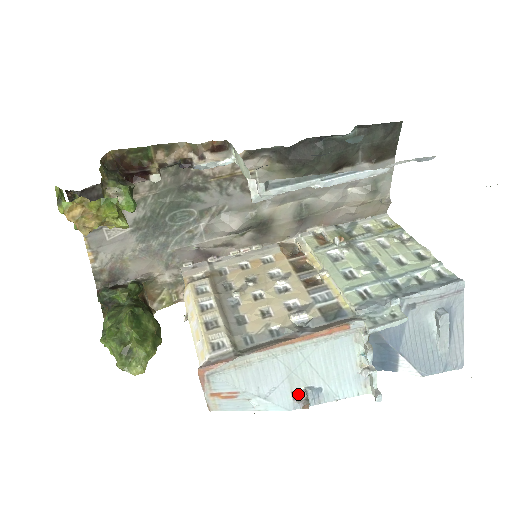
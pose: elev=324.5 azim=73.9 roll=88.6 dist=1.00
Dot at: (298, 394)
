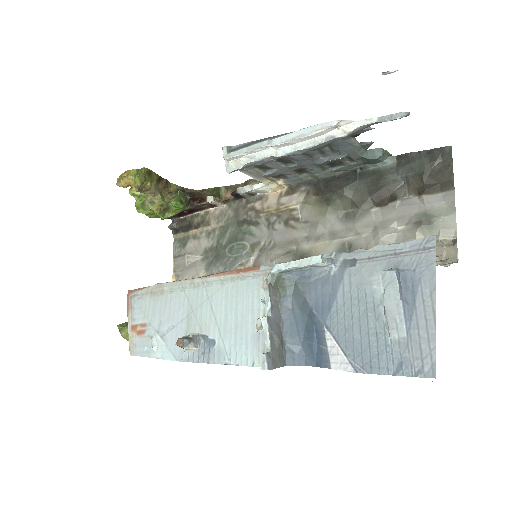
Dot at: (187, 335)
